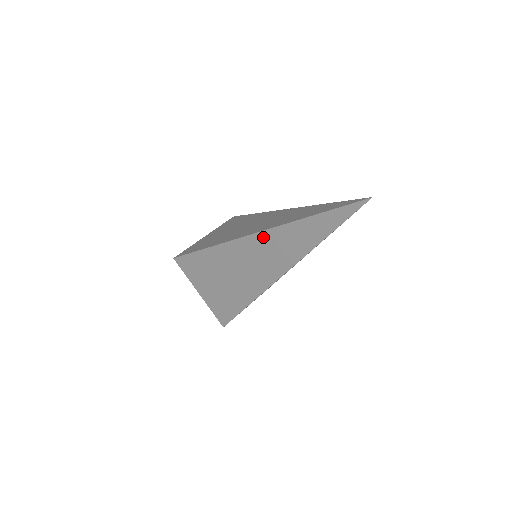
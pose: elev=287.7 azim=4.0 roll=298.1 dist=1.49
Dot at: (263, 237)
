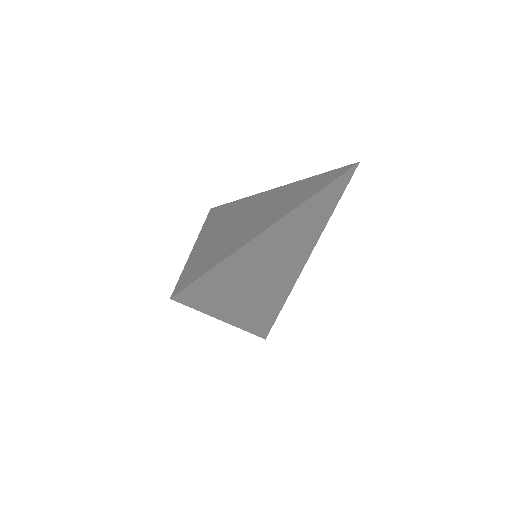
Dot at: (260, 199)
